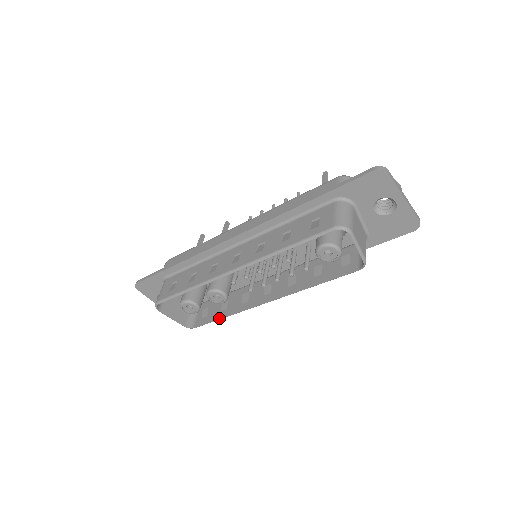
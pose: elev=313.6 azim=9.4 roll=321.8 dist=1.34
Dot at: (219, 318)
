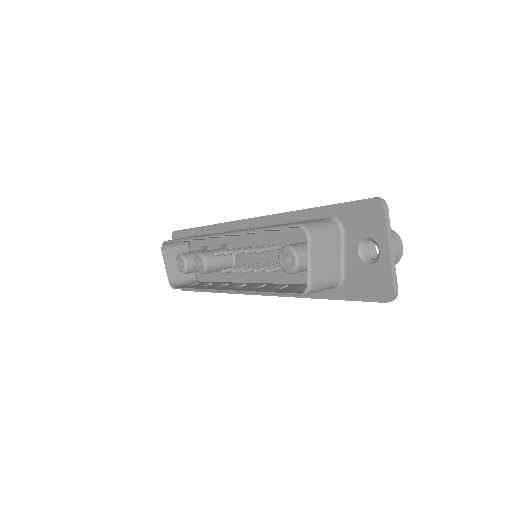
Dot at: (191, 288)
